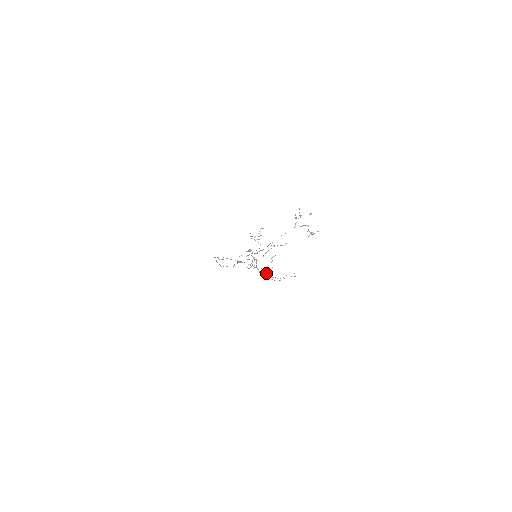
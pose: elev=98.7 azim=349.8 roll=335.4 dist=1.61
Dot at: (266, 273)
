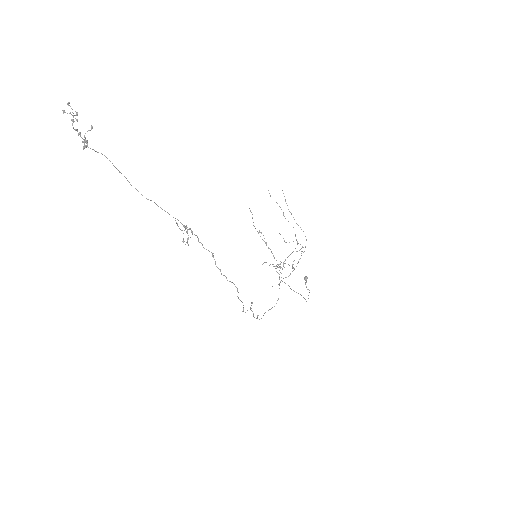
Dot at: occluded
